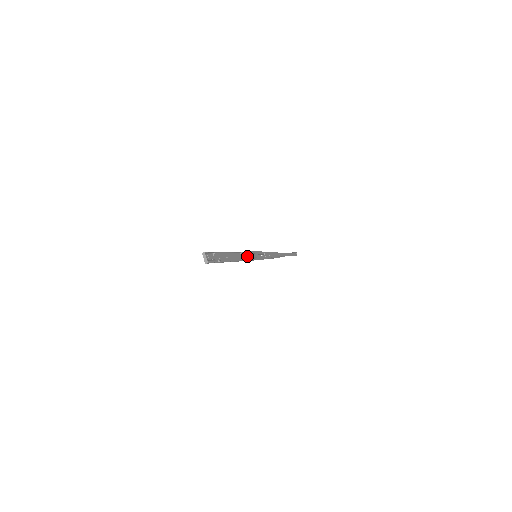
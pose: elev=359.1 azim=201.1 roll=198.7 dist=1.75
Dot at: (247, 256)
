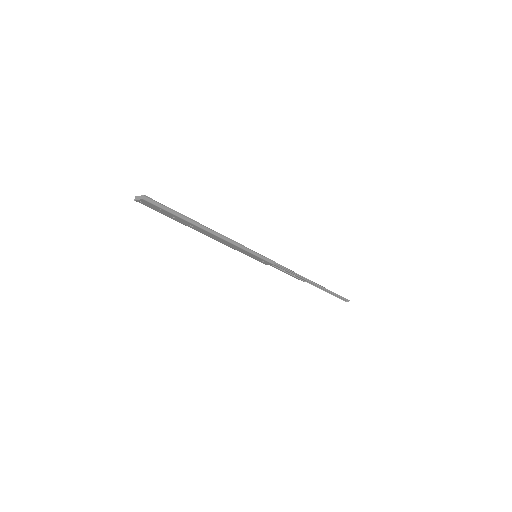
Dot at: (238, 249)
